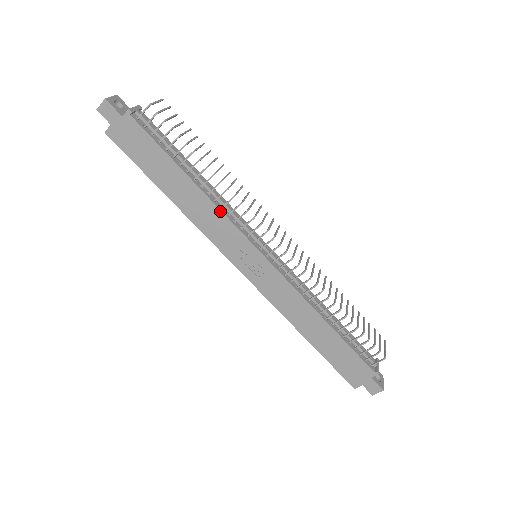
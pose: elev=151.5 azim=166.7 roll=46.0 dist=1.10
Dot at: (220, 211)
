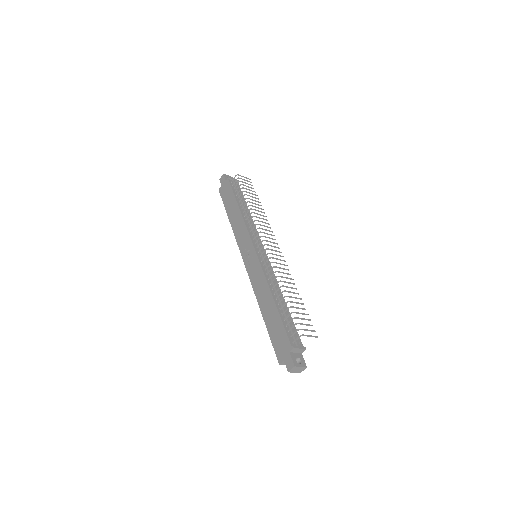
Dot at: (245, 224)
